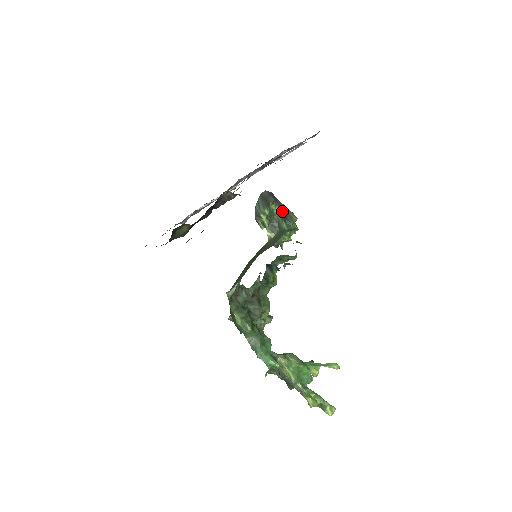
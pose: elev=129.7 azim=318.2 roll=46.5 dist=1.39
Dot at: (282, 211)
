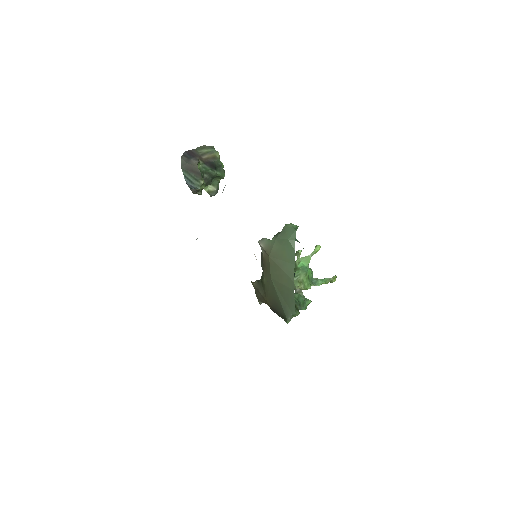
Dot at: (207, 162)
